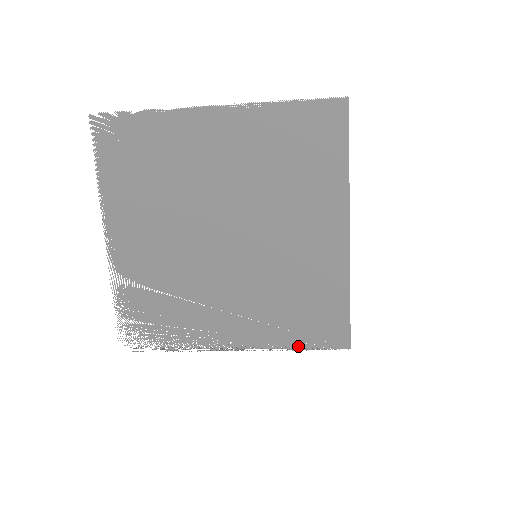
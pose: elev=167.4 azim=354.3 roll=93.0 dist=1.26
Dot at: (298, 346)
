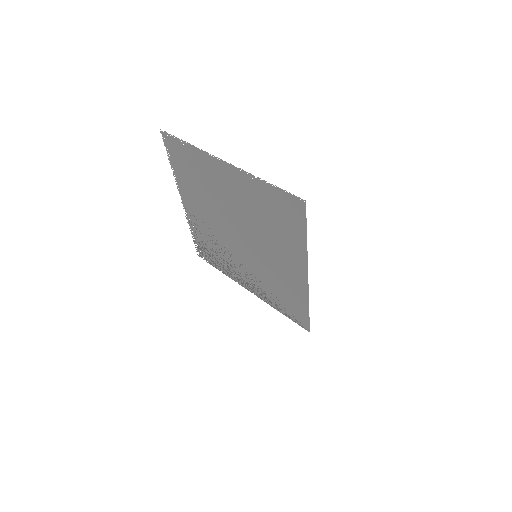
Dot at: (282, 312)
